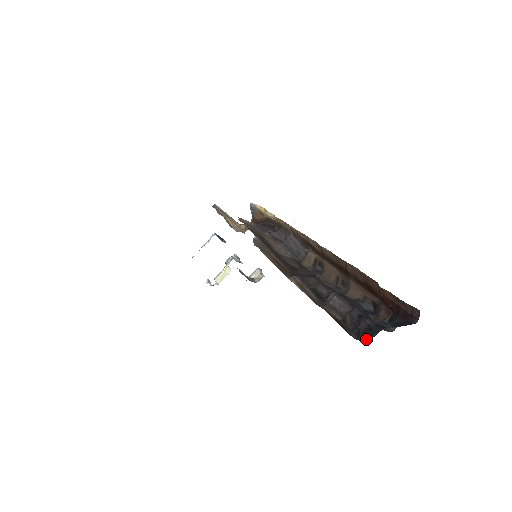
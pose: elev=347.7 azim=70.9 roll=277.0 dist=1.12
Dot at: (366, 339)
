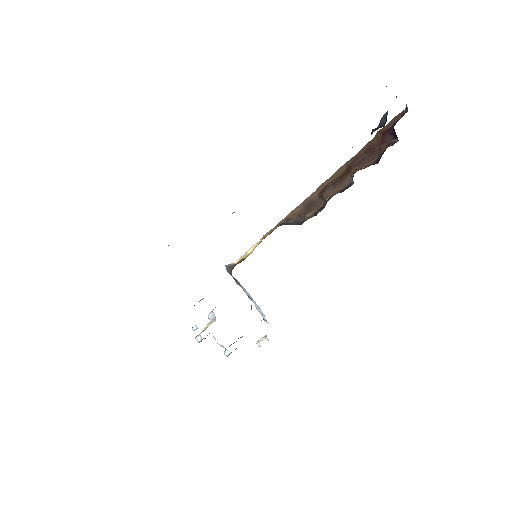
Dot at: occluded
